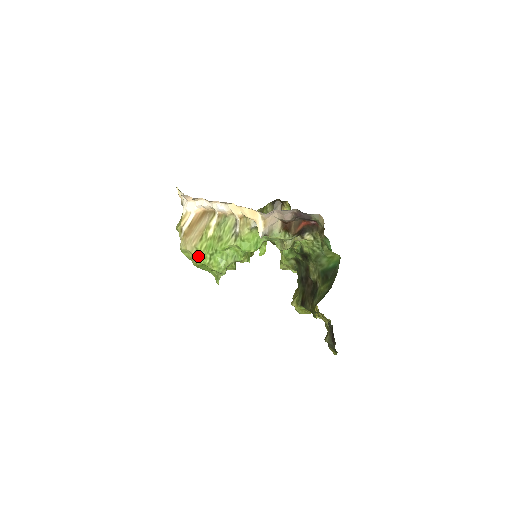
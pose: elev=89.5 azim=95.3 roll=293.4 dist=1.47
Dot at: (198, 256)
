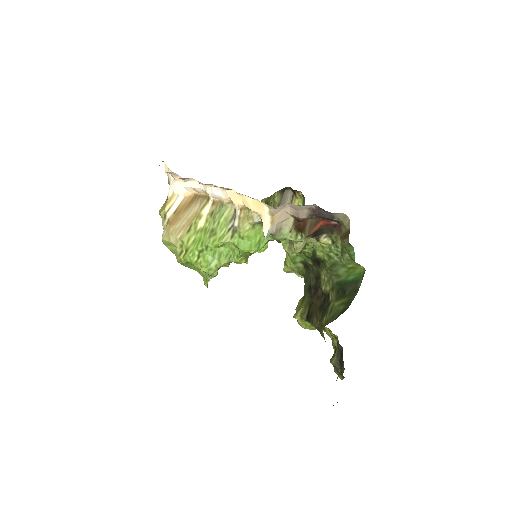
Dot at: (184, 251)
